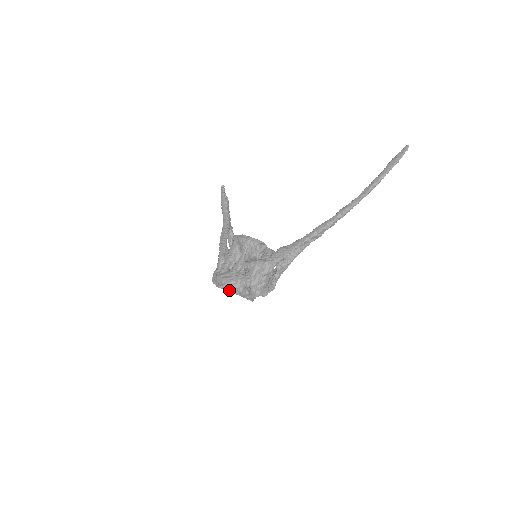
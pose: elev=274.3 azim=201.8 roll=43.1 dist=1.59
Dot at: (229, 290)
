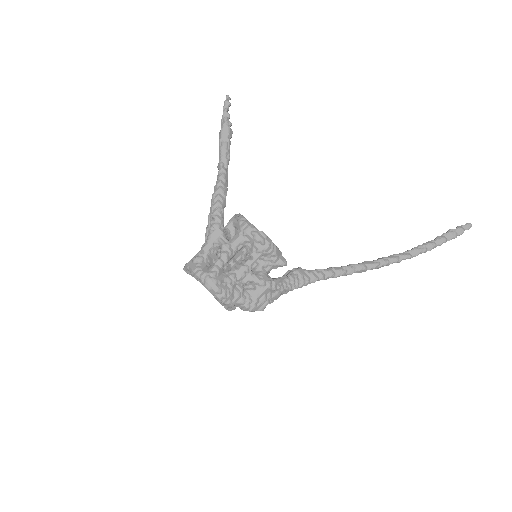
Dot at: occluded
